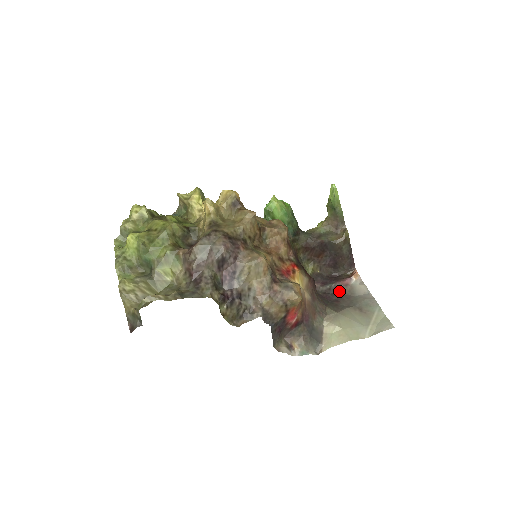
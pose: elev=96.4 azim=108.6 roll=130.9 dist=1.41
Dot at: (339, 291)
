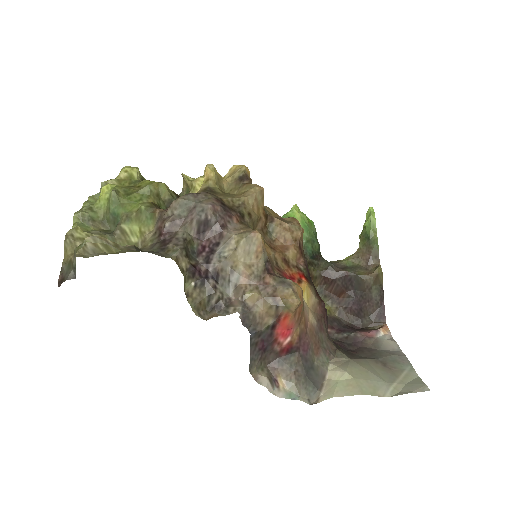
Dot at: (359, 342)
